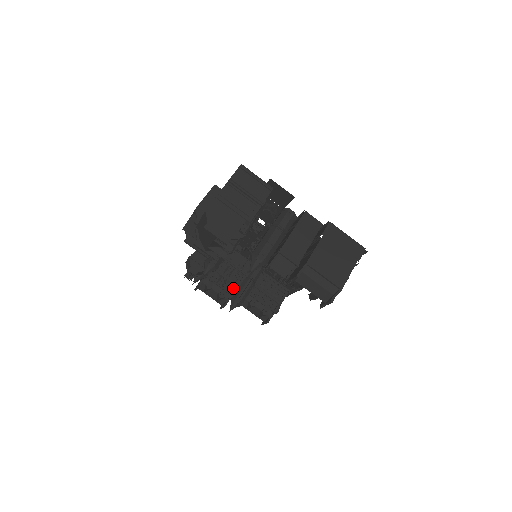
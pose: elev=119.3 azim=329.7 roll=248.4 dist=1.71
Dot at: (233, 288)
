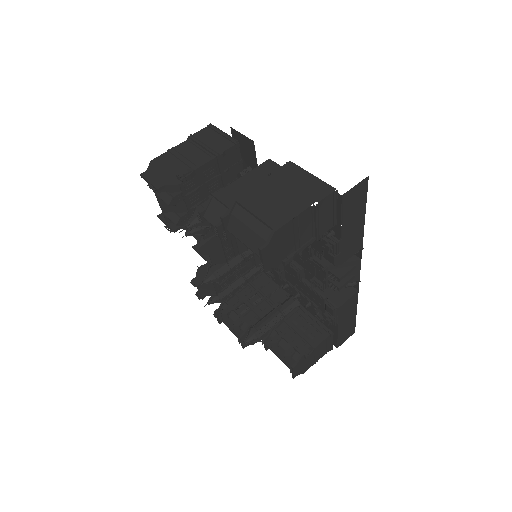
Dot at: (255, 318)
